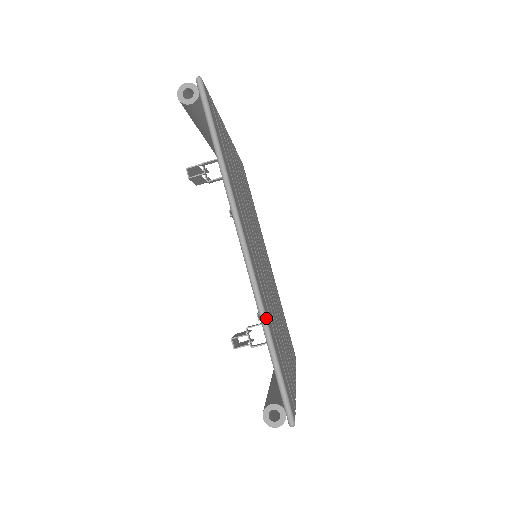
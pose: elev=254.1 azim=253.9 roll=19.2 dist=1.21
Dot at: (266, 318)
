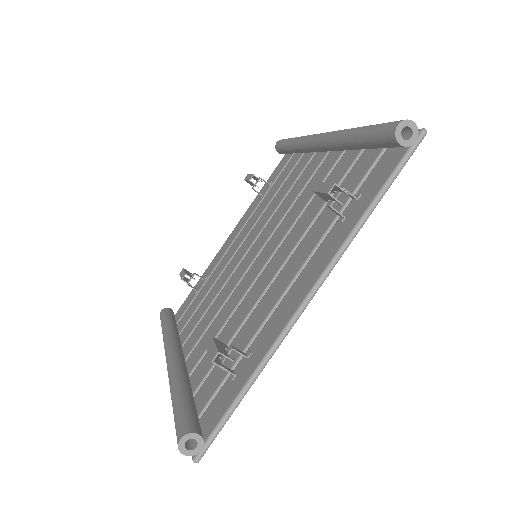
Dot at: occluded
